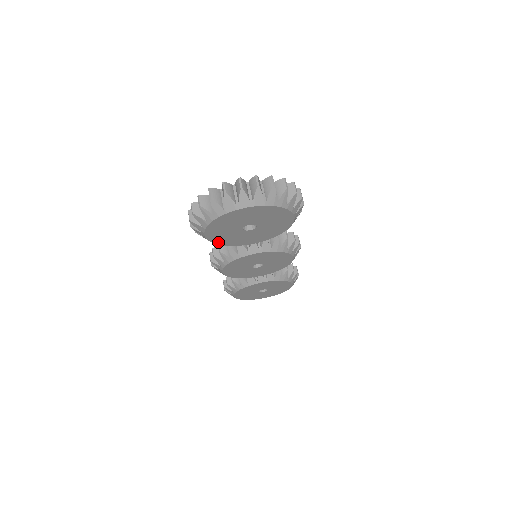
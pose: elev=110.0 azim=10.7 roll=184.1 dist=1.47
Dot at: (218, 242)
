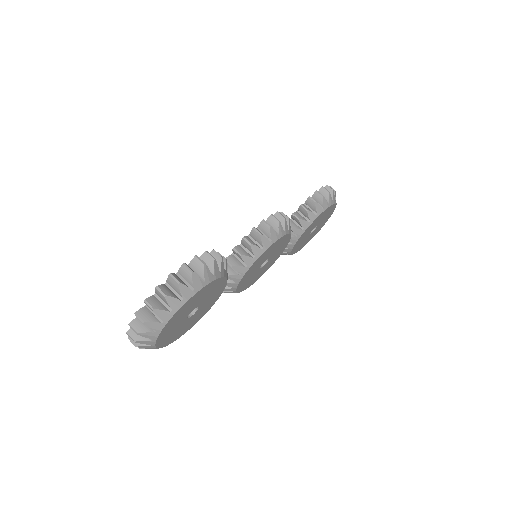
Dot at: (195, 323)
